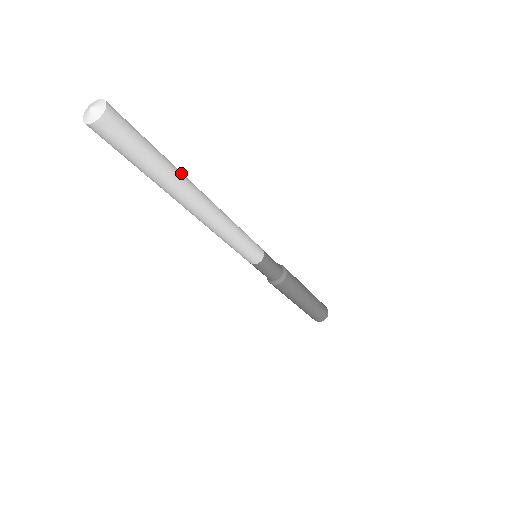
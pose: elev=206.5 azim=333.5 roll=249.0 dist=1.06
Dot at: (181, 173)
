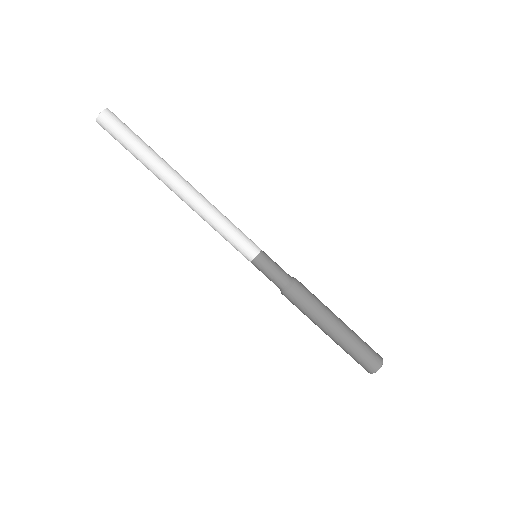
Dot at: (165, 161)
